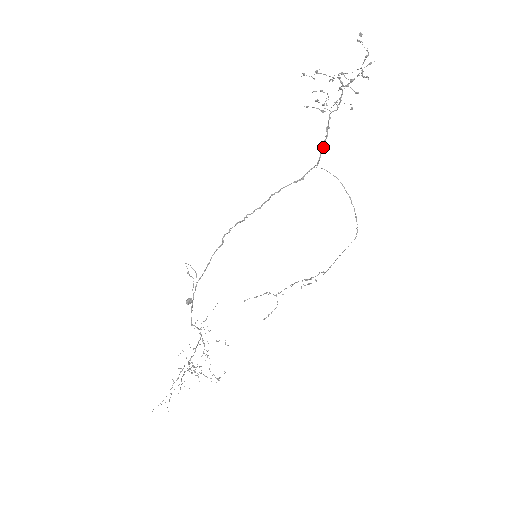
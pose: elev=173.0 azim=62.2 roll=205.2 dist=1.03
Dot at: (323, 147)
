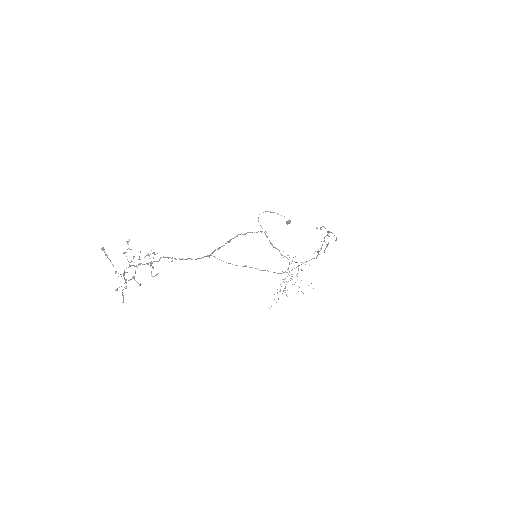
Dot at: (189, 258)
